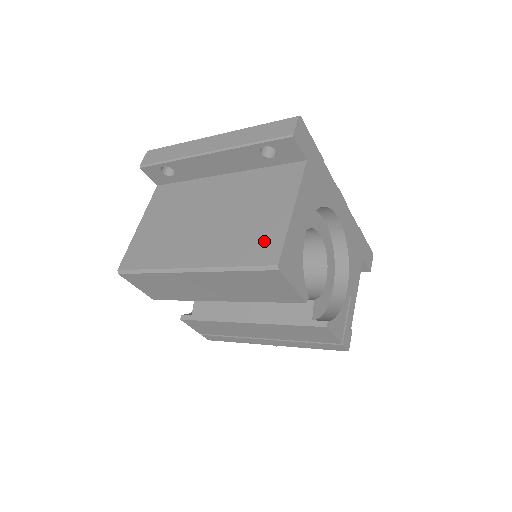
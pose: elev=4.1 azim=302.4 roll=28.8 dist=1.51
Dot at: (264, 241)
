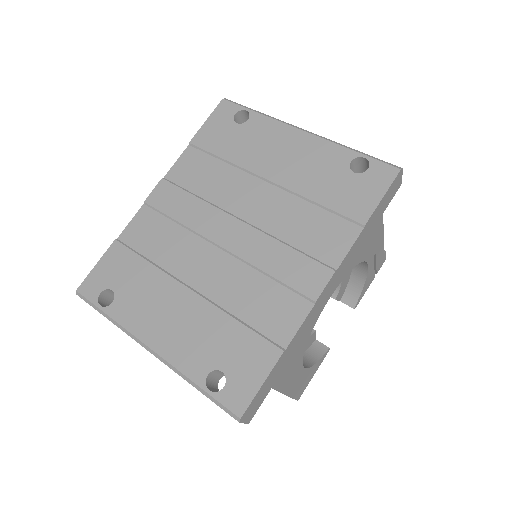
Dot at: occluded
